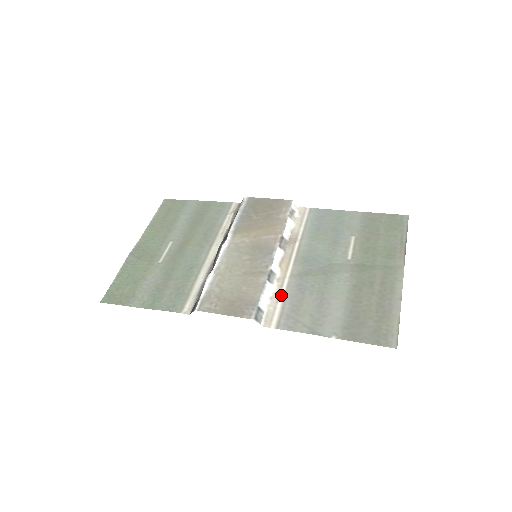
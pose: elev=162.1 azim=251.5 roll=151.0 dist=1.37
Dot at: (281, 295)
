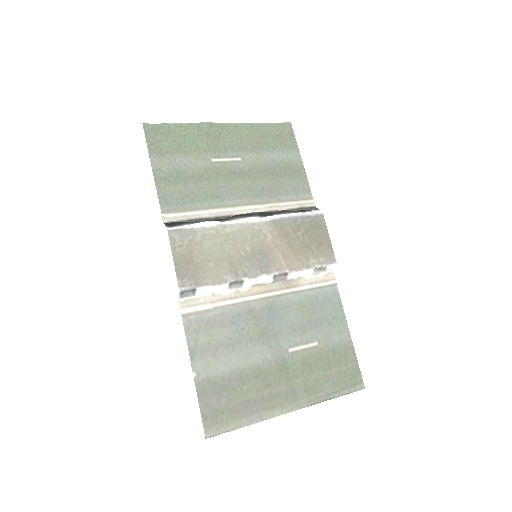
Dot at: (221, 302)
